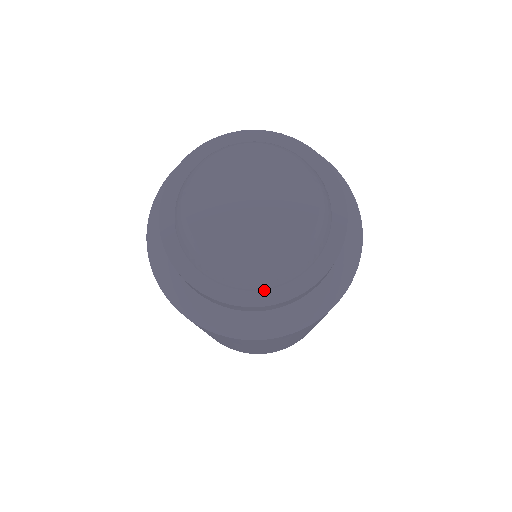
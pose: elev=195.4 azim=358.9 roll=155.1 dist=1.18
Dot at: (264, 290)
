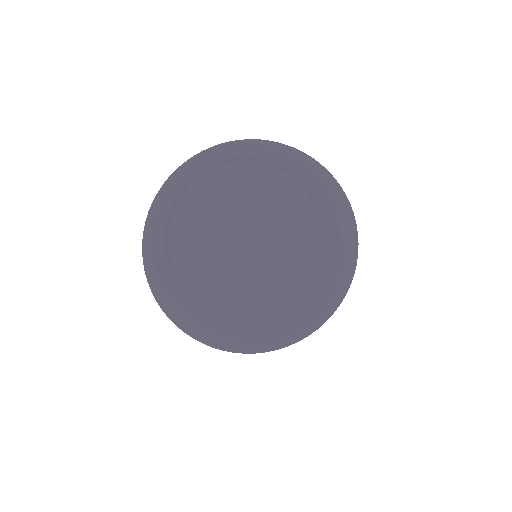
Dot at: (231, 313)
